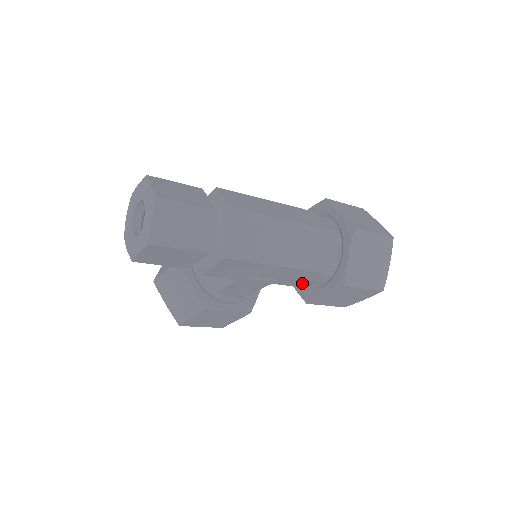
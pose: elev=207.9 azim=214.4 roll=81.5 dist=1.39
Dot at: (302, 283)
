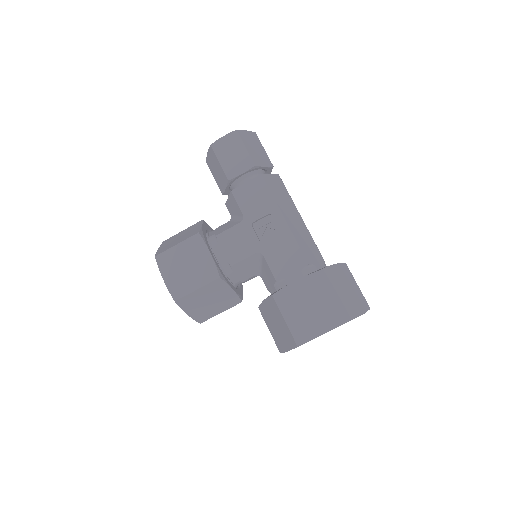
Dot at: (282, 273)
